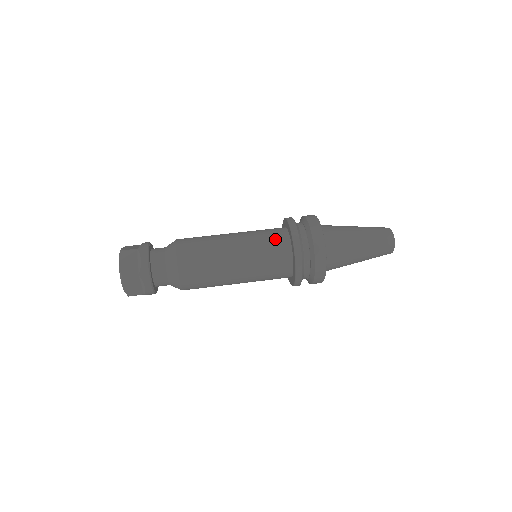
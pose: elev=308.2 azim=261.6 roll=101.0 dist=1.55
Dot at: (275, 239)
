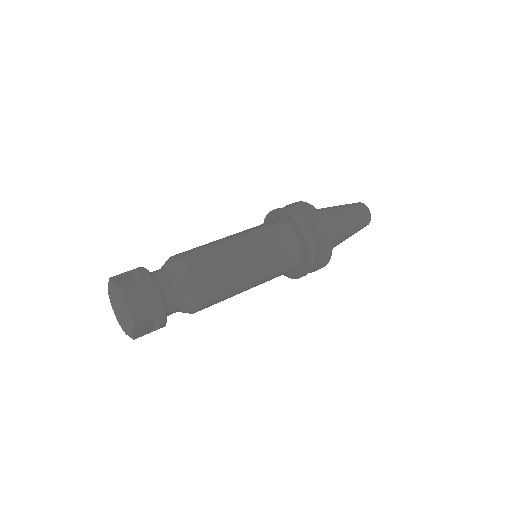
Dot at: (266, 223)
